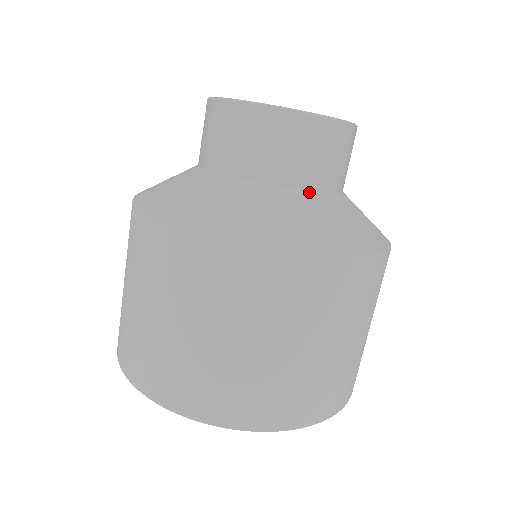
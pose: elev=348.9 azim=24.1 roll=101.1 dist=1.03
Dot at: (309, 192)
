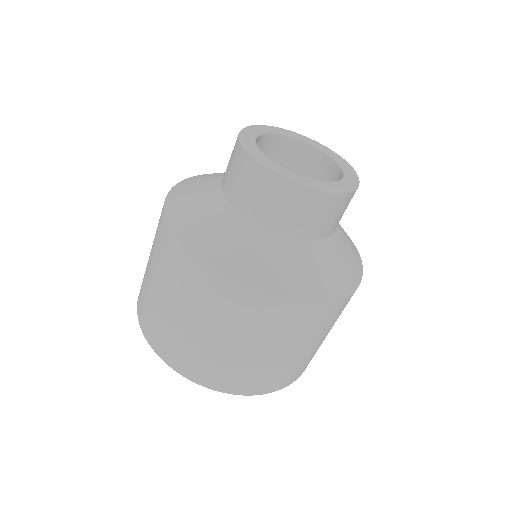
Dot at: (249, 221)
